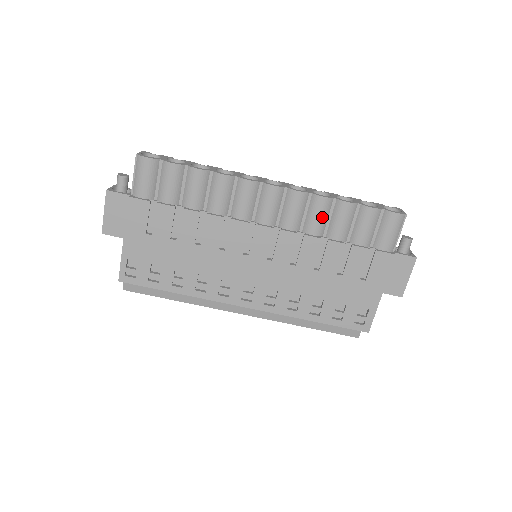
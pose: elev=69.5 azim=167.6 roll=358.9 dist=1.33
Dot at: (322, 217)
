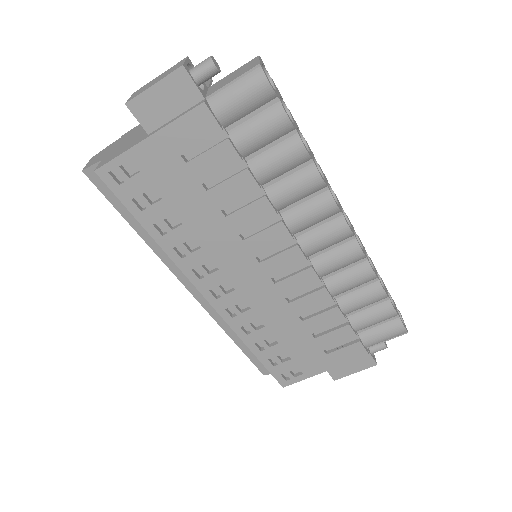
Dot at: (353, 285)
